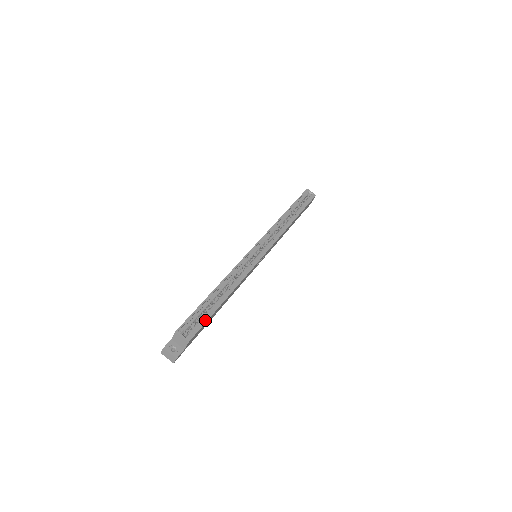
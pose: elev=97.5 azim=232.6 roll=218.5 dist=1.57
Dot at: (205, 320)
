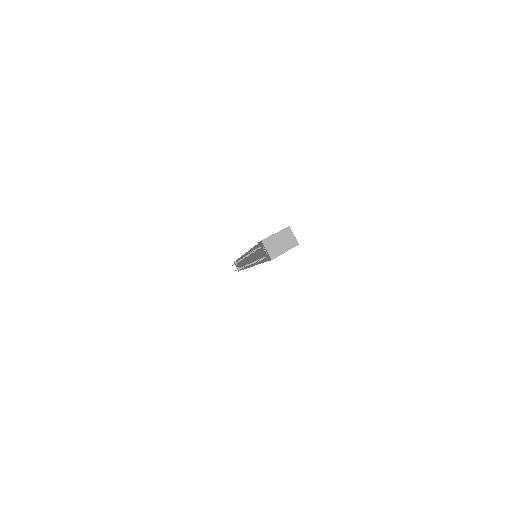
Dot at: occluded
